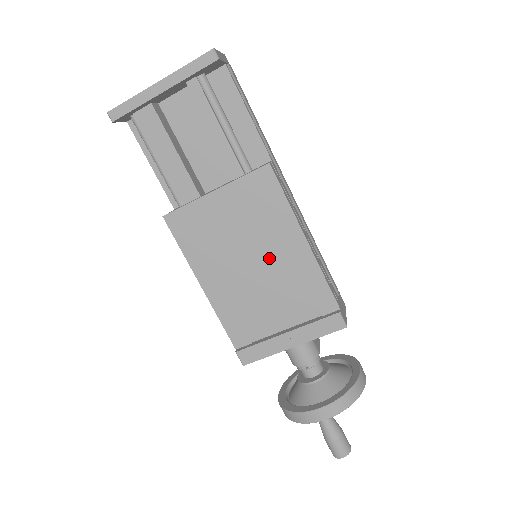
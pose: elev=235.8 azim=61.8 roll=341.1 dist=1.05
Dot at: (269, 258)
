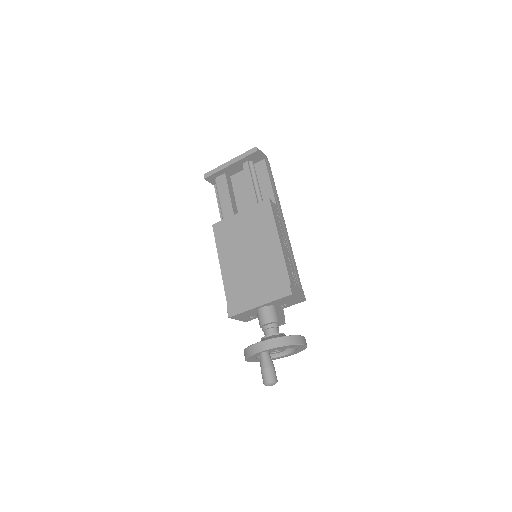
Dot at: (259, 250)
